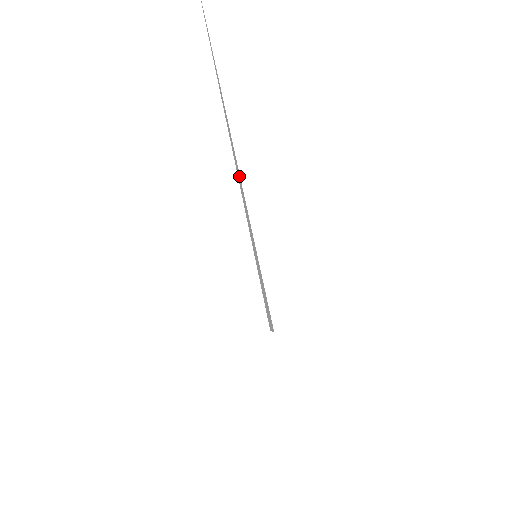
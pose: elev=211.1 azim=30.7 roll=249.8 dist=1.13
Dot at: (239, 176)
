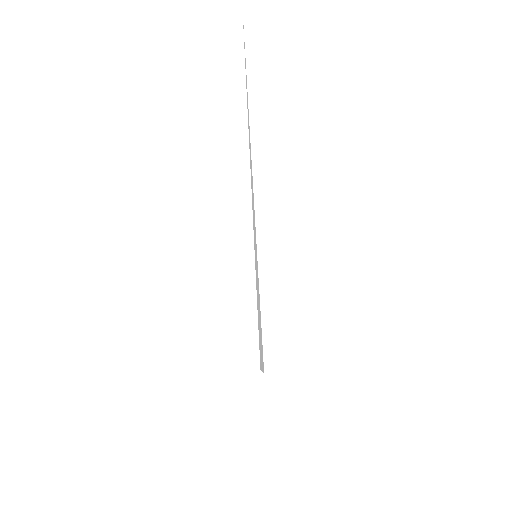
Dot at: occluded
